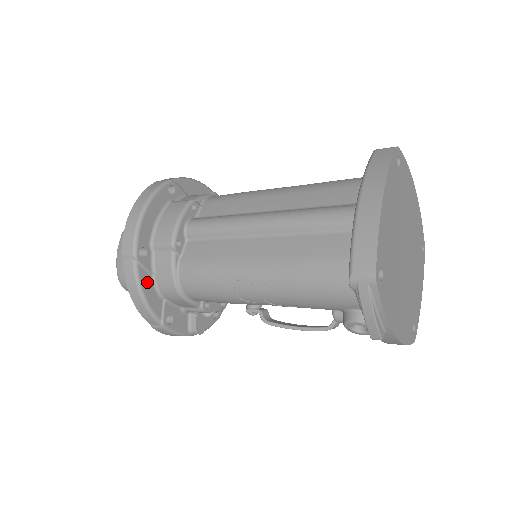
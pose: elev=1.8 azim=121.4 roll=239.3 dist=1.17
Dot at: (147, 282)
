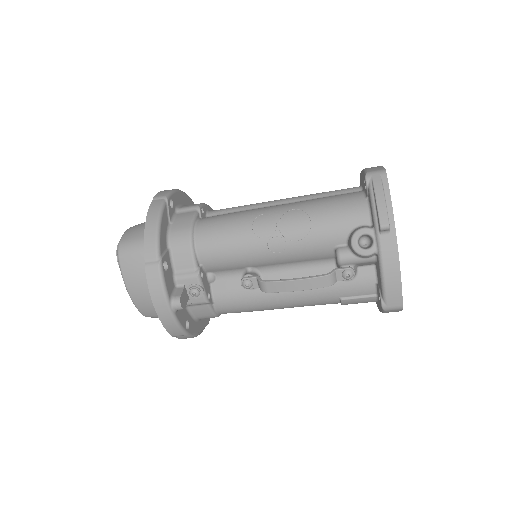
Dot at: (165, 221)
